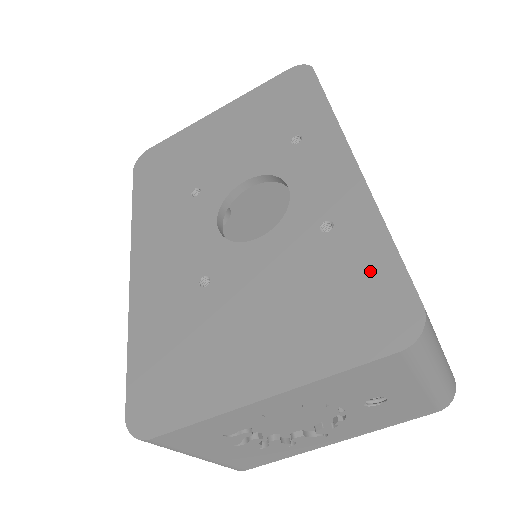
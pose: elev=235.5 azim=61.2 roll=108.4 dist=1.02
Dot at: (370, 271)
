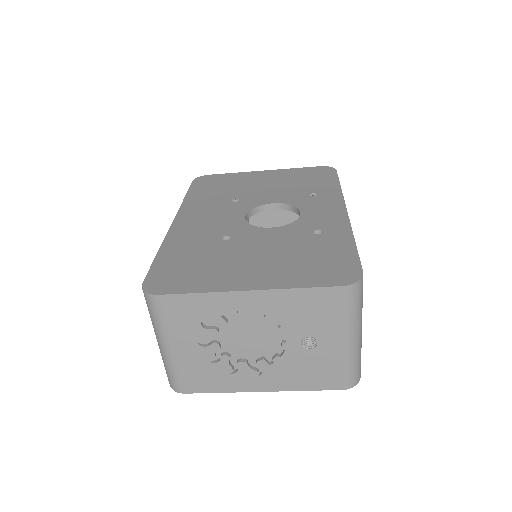
Dot at: (337, 254)
